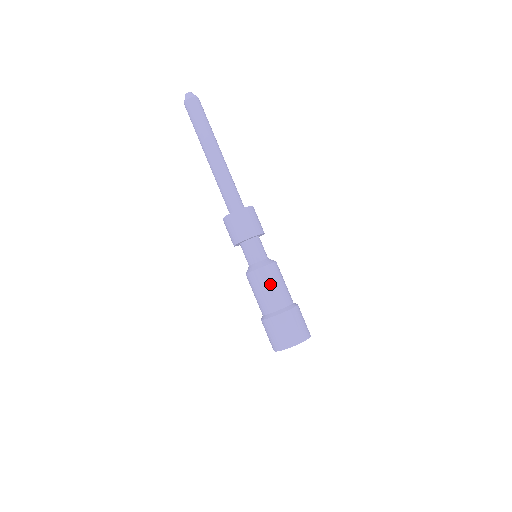
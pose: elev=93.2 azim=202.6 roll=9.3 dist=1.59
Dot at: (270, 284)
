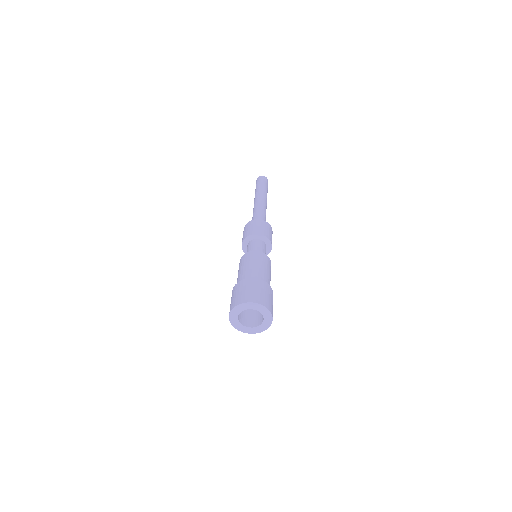
Dot at: (252, 262)
